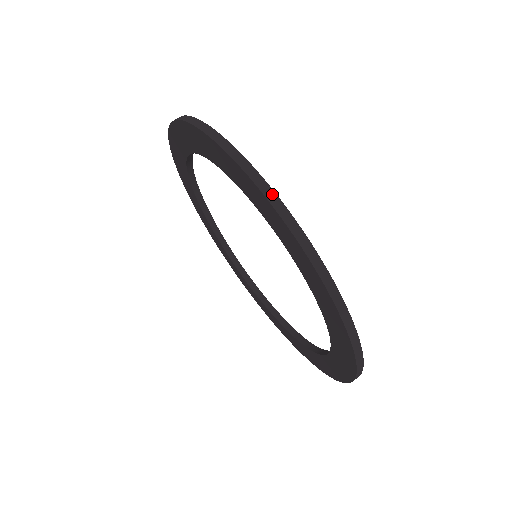
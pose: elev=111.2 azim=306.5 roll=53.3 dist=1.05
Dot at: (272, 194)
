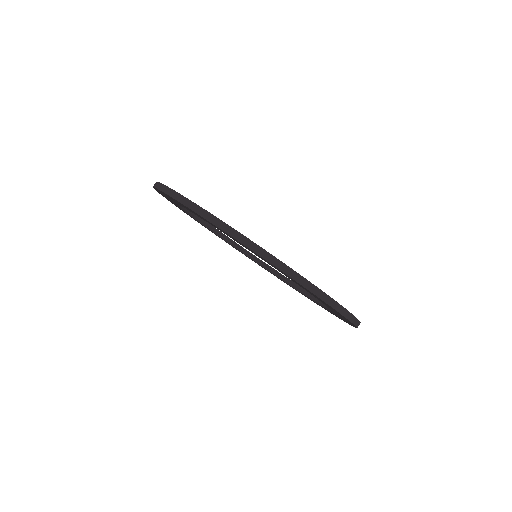
Dot at: (265, 253)
